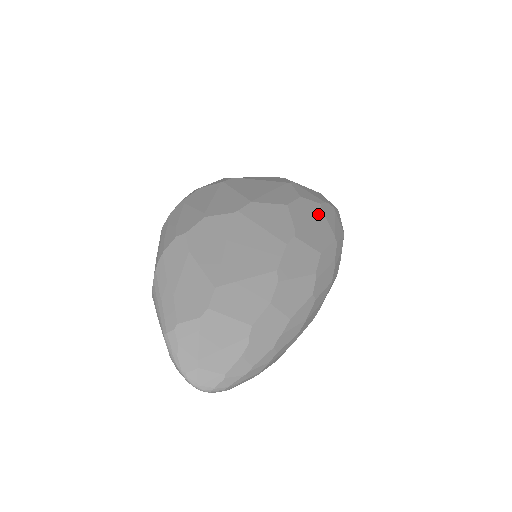
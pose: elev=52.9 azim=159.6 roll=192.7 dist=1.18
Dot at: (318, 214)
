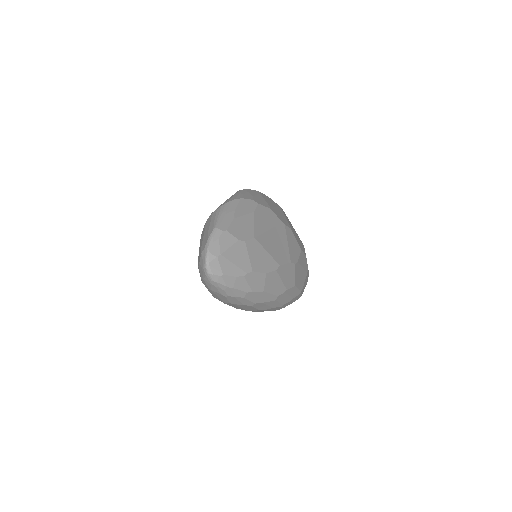
Dot at: (305, 272)
